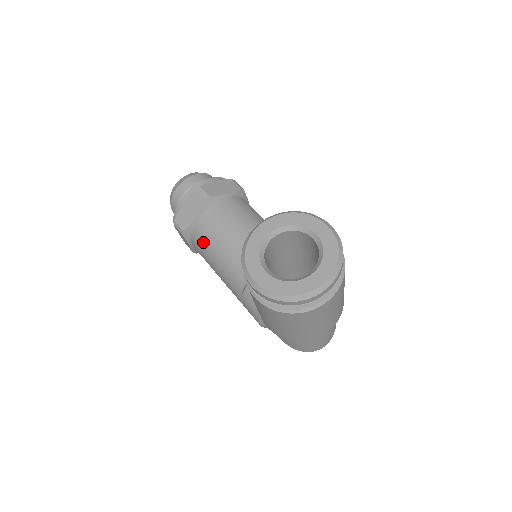
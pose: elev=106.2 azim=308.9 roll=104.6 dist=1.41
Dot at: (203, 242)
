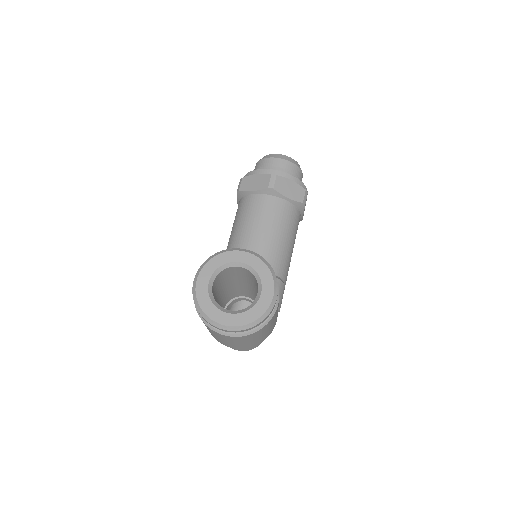
Dot at: (241, 211)
